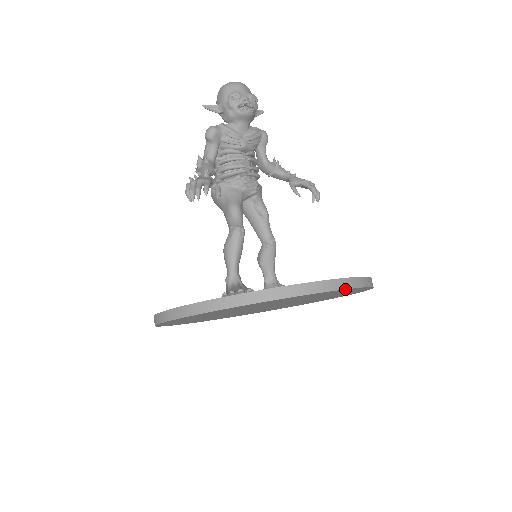
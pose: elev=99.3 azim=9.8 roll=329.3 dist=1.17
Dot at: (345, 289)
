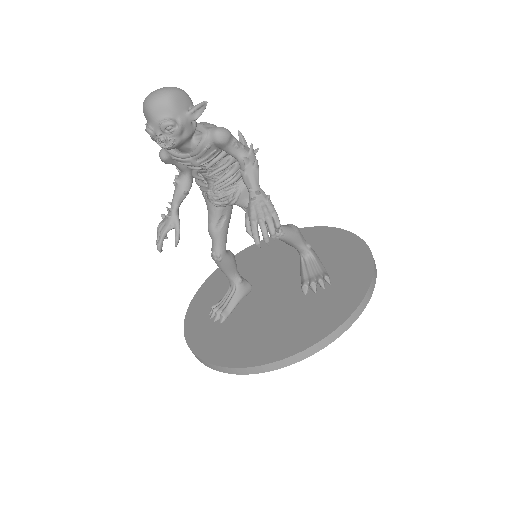
Dot at: (247, 373)
